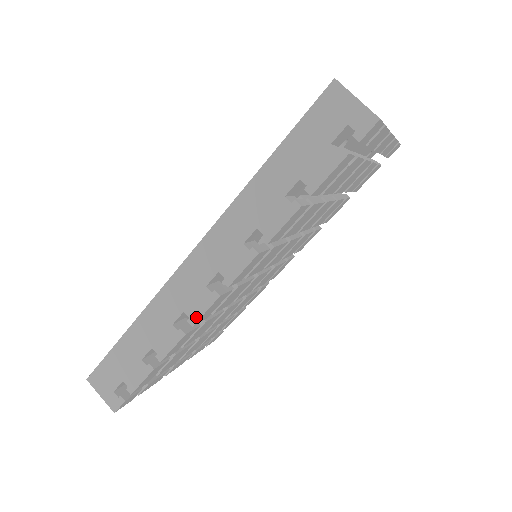
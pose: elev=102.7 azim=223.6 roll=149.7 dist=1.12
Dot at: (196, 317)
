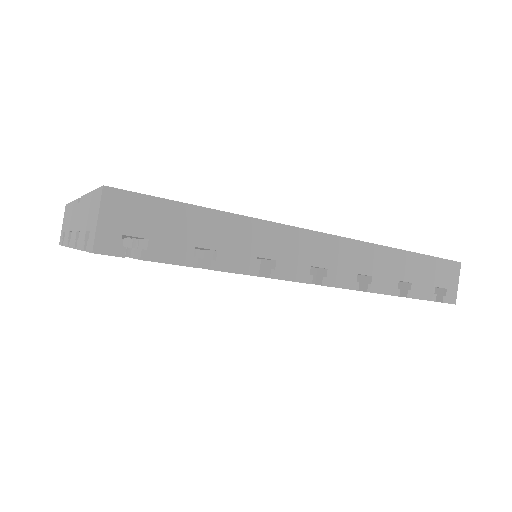
Dot at: (281, 275)
